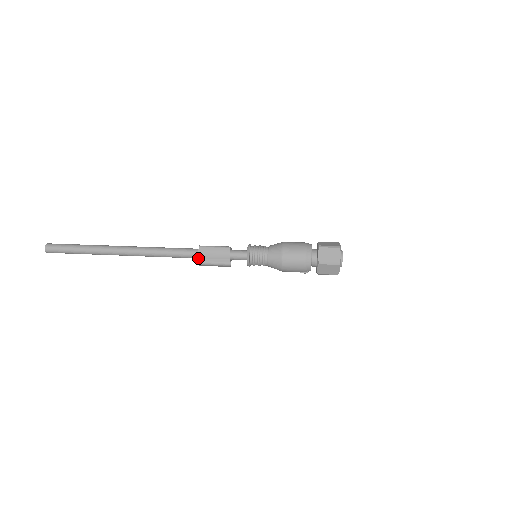
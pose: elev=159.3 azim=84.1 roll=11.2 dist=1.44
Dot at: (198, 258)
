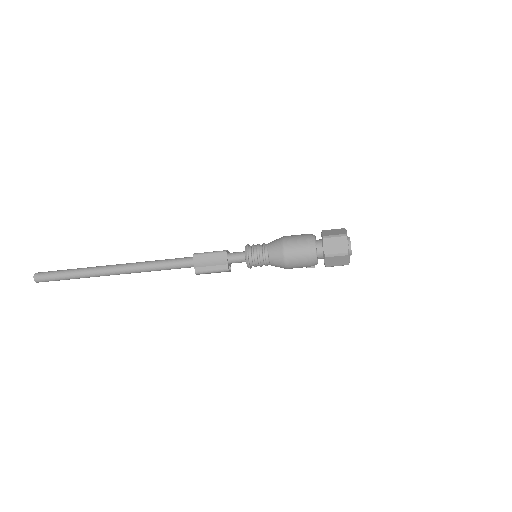
Dot at: (194, 267)
